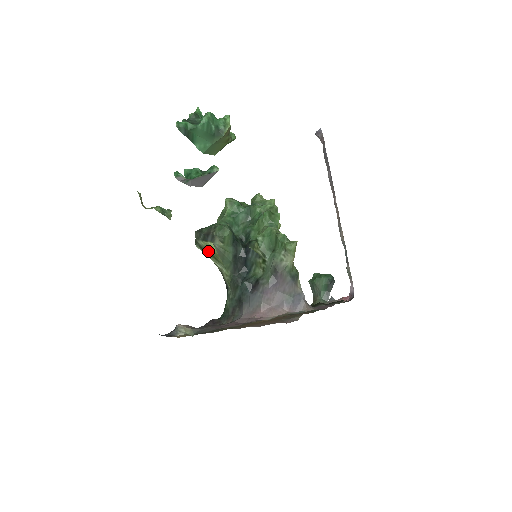
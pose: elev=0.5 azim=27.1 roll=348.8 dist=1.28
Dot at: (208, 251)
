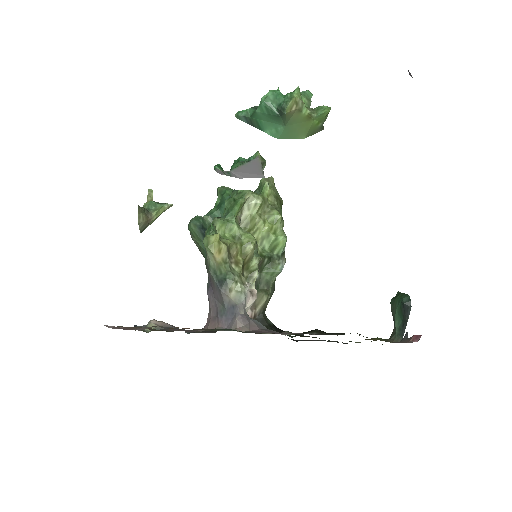
Dot at: occluded
